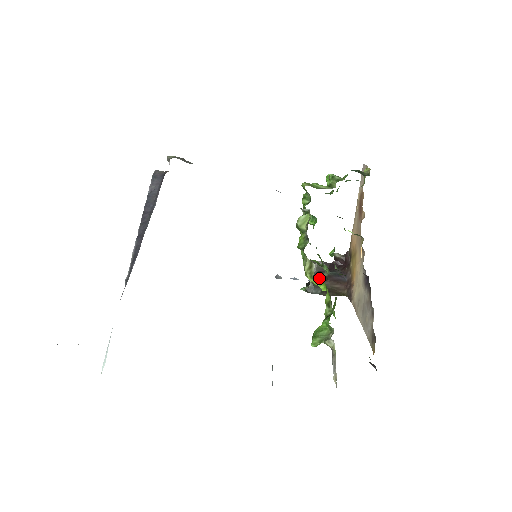
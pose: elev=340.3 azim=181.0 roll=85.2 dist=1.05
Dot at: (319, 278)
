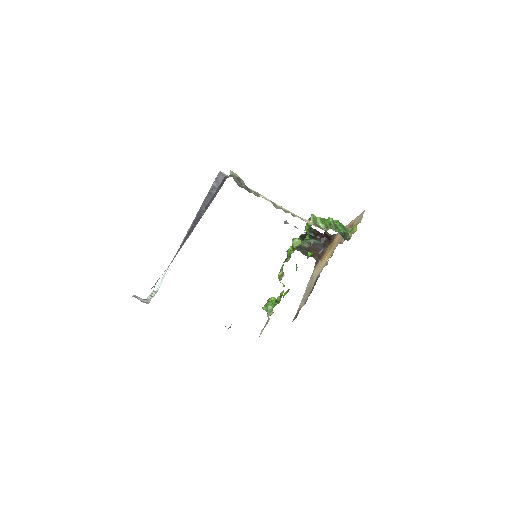
Dot at: (307, 241)
